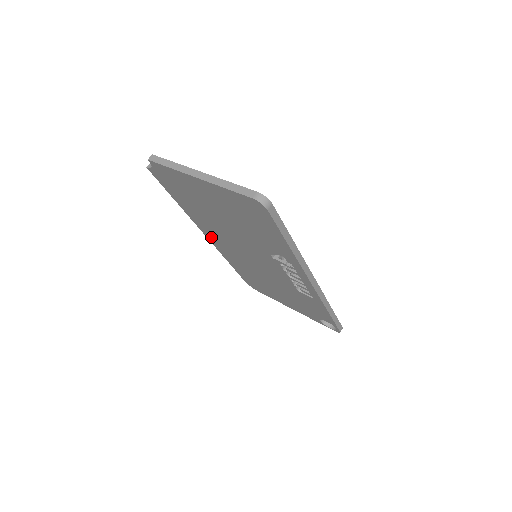
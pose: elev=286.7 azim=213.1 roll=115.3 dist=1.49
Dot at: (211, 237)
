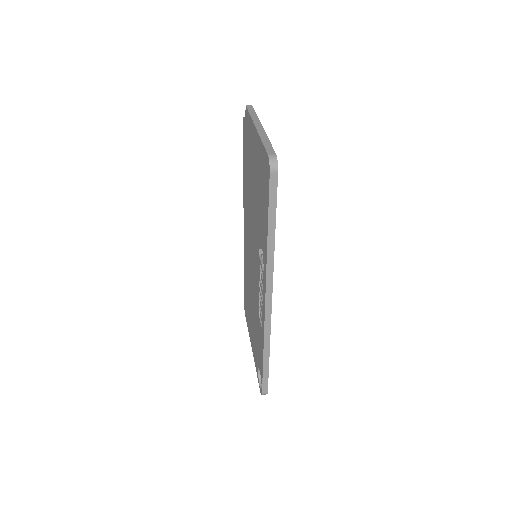
Dot at: (245, 222)
